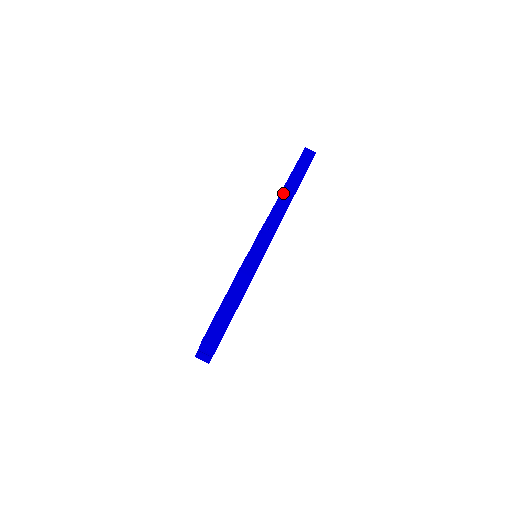
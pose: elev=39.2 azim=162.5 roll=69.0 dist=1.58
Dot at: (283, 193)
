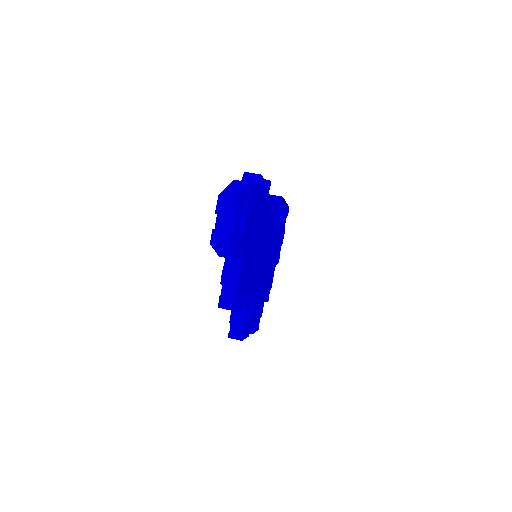
Dot at: occluded
